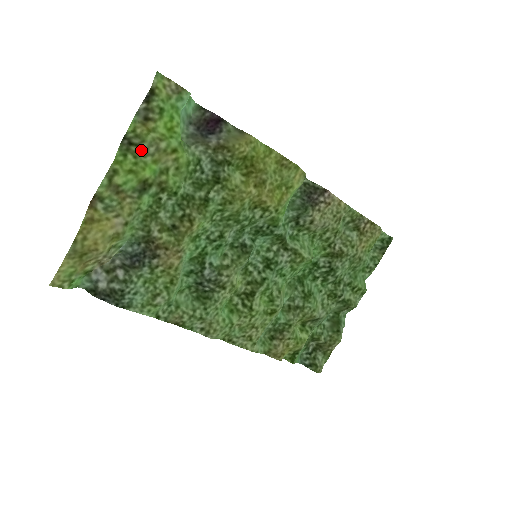
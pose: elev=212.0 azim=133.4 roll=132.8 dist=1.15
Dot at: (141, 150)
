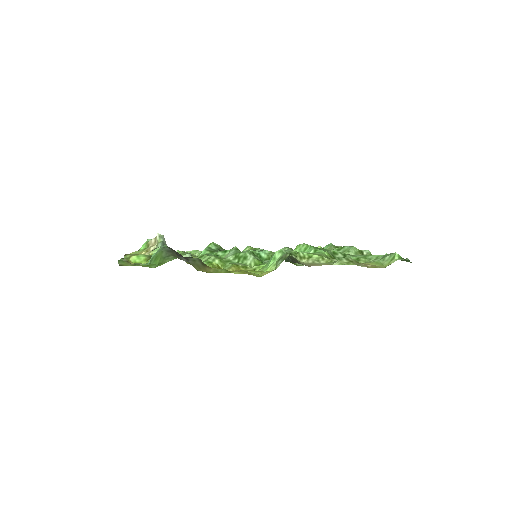
Dot at: (135, 263)
